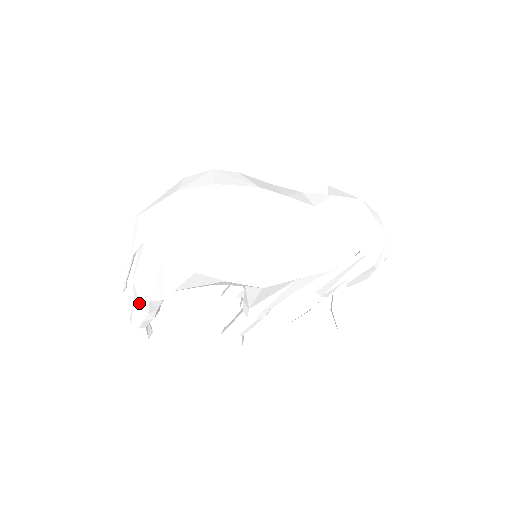
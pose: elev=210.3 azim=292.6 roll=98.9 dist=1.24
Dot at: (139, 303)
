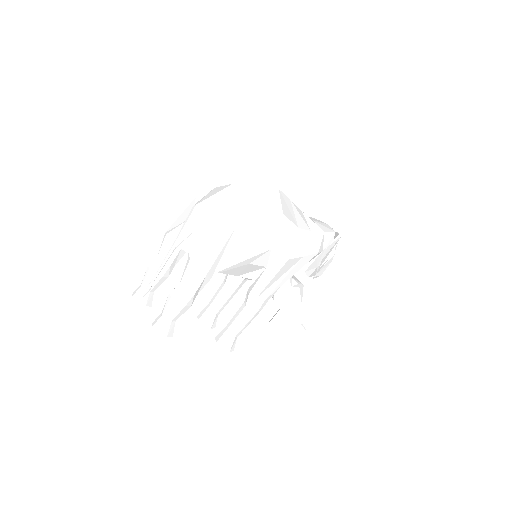
Dot at: (189, 284)
